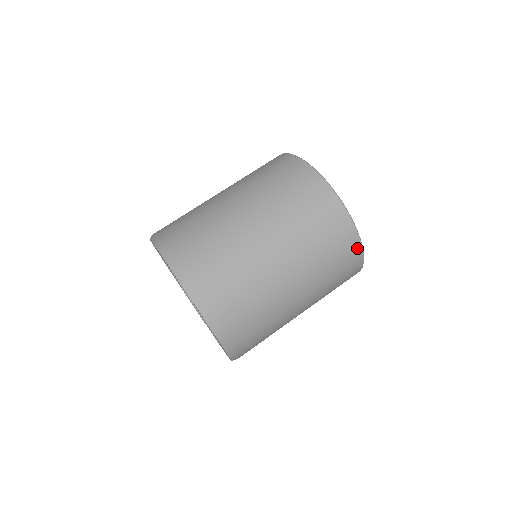
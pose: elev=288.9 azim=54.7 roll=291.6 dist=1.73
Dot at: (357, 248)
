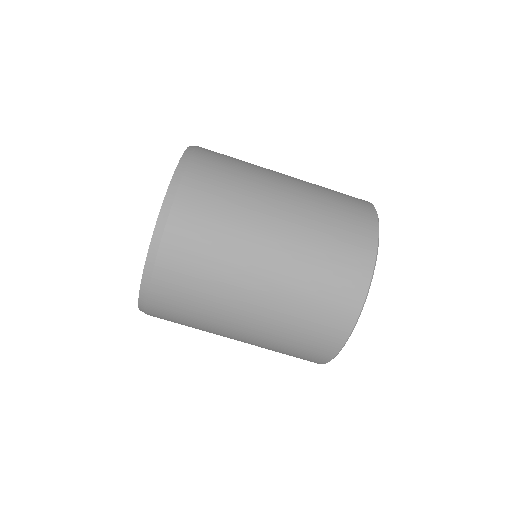
Dot at: (347, 324)
